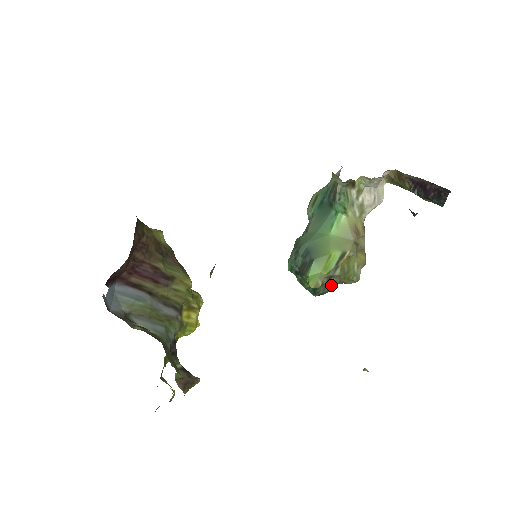
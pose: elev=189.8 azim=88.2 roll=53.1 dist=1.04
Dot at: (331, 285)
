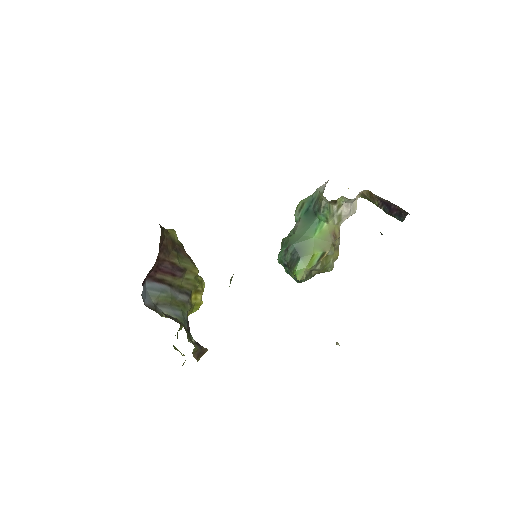
Dot at: (312, 275)
